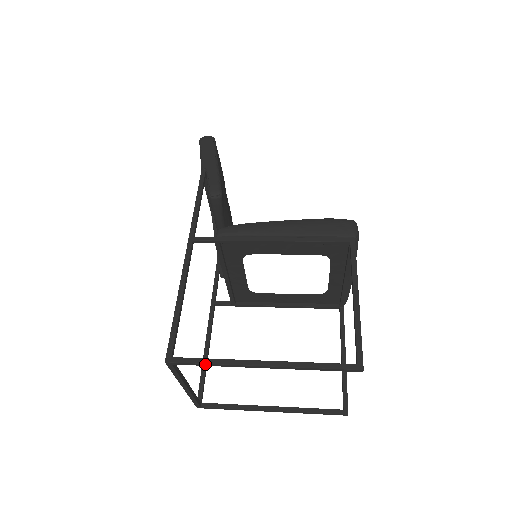
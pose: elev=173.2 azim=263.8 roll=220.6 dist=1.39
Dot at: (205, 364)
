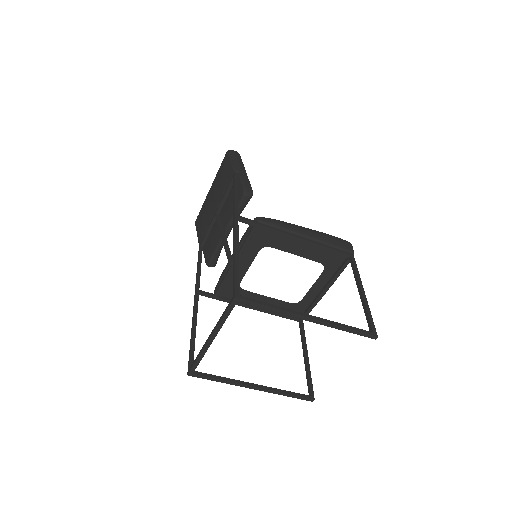
Dot at: (267, 307)
